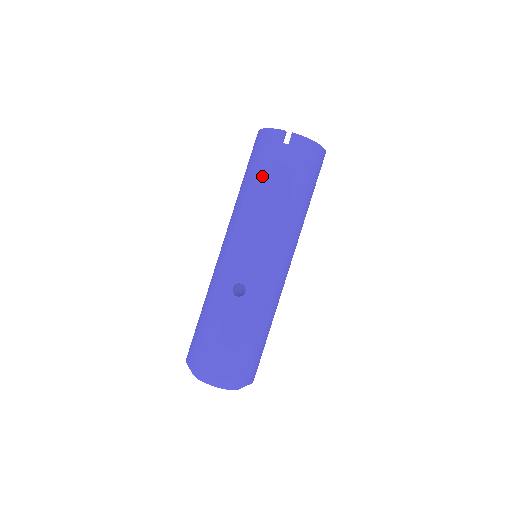
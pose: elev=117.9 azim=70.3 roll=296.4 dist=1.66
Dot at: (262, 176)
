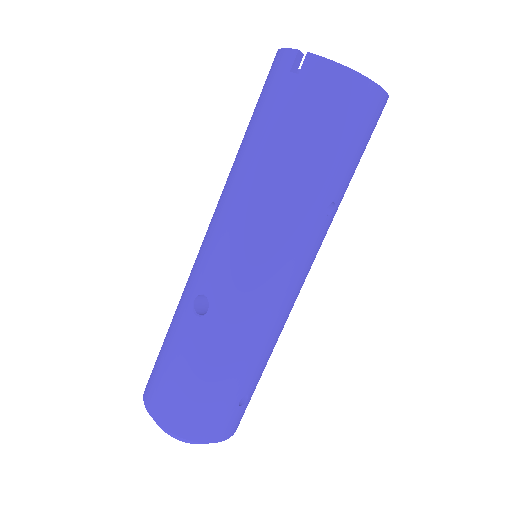
Dot at: (255, 129)
